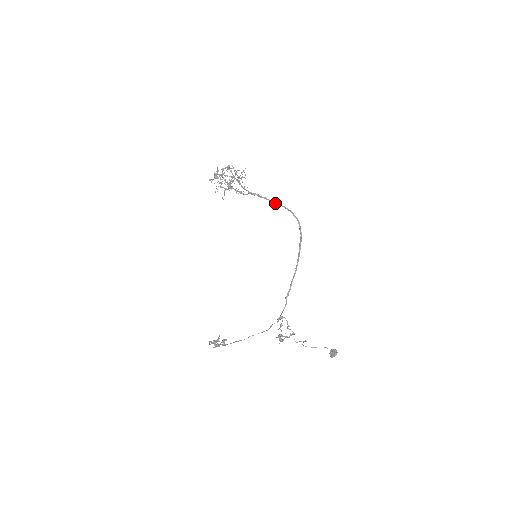
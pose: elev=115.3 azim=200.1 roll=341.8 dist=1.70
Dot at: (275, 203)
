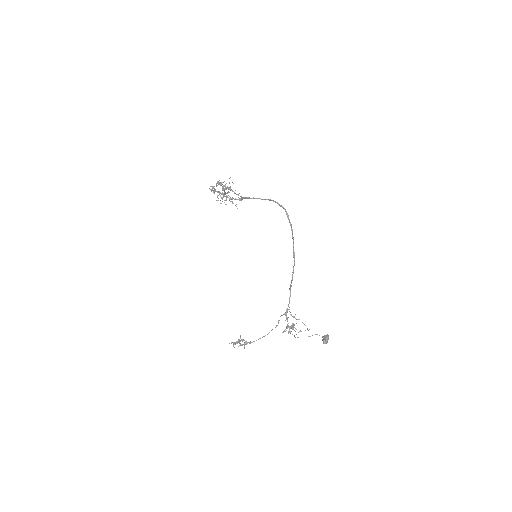
Dot at: (264, 199)
